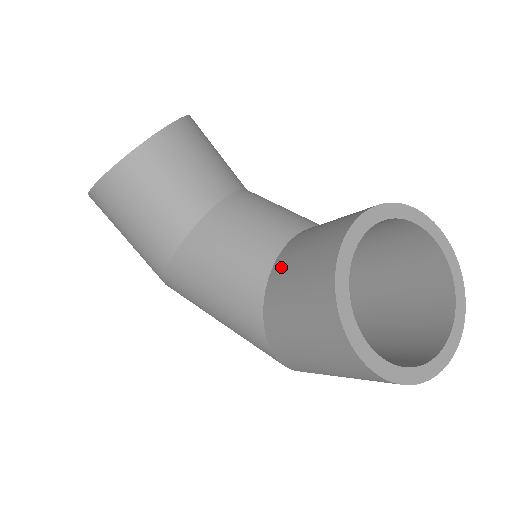
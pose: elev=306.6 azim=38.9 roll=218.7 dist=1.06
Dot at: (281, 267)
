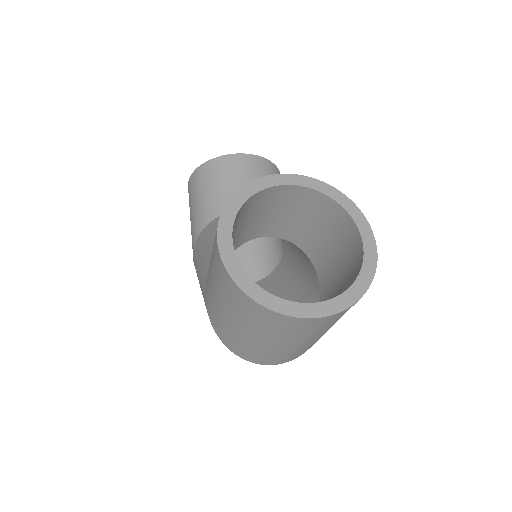
Dot at: occluded
